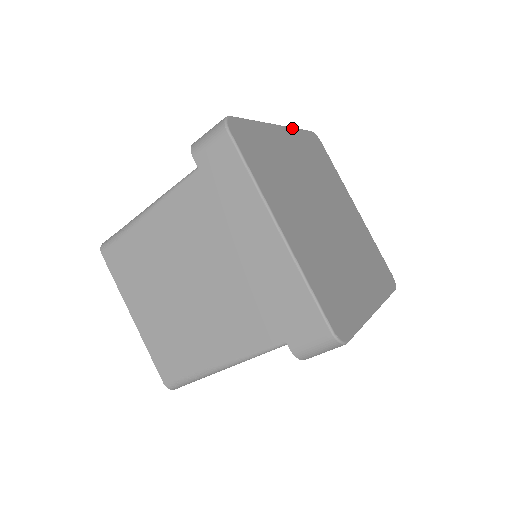
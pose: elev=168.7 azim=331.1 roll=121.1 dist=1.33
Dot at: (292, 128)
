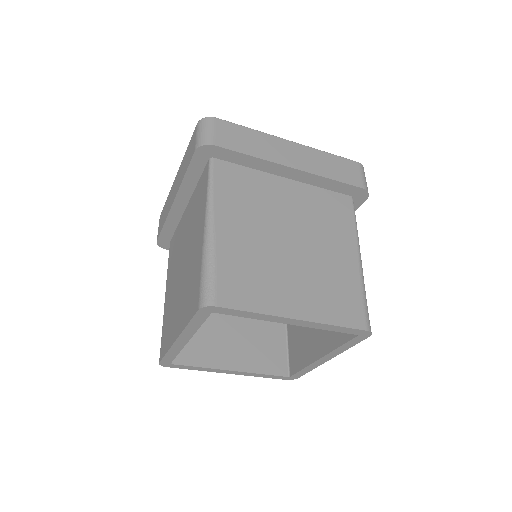
Dot at: occluded
